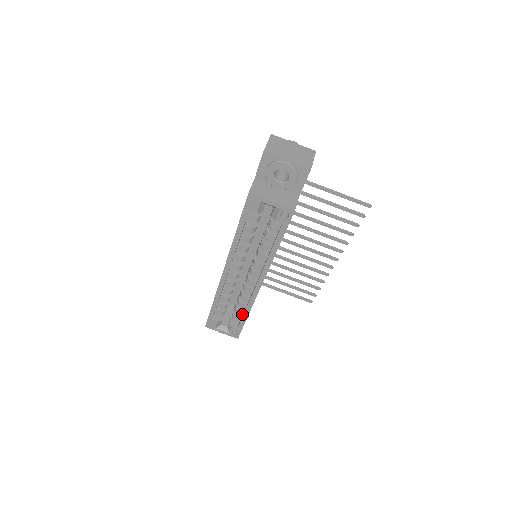
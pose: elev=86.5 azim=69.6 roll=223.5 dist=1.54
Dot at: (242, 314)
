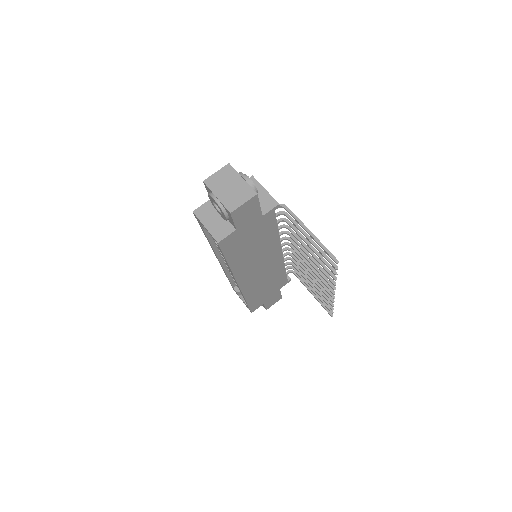
Dot at: occluded
